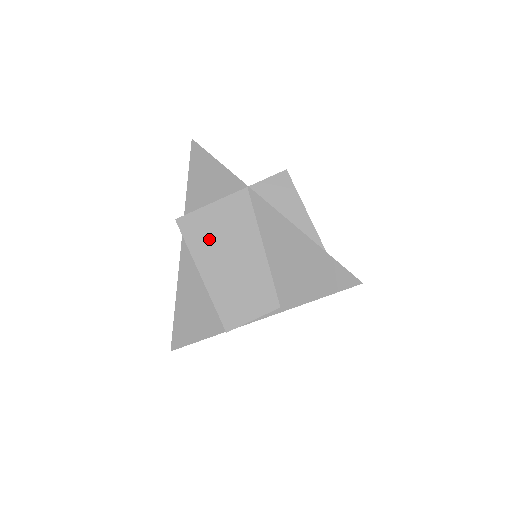
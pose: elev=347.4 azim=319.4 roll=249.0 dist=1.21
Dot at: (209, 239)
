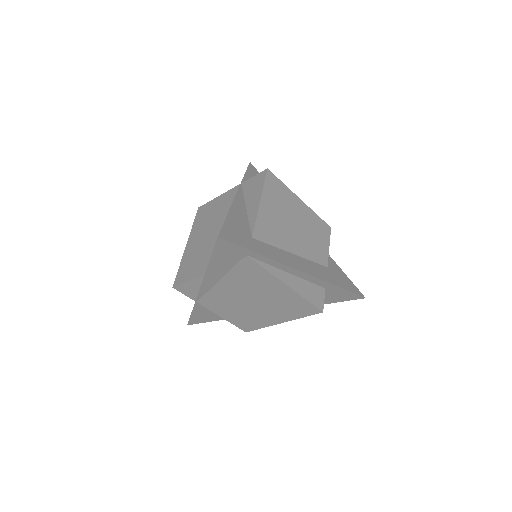
Dot at: (204, 220)
